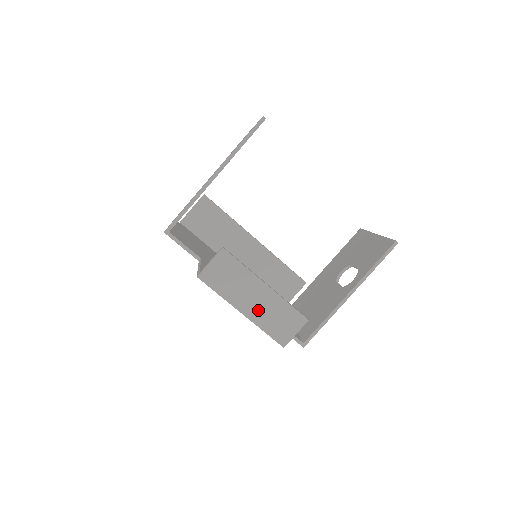
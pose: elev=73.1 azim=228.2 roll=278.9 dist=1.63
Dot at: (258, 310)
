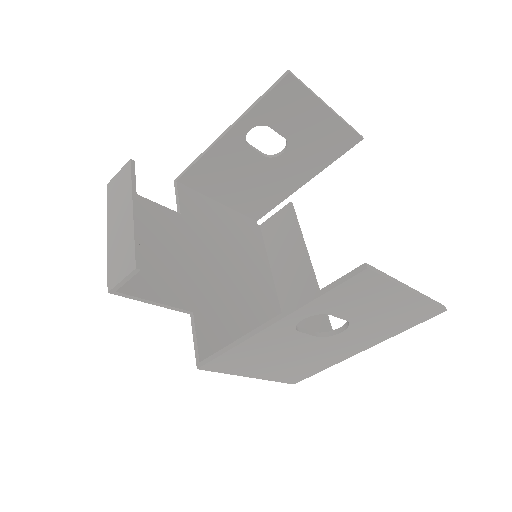
Dot at: (116, 236)
